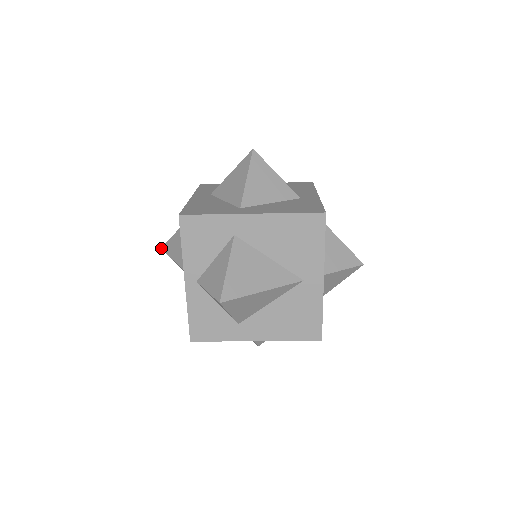
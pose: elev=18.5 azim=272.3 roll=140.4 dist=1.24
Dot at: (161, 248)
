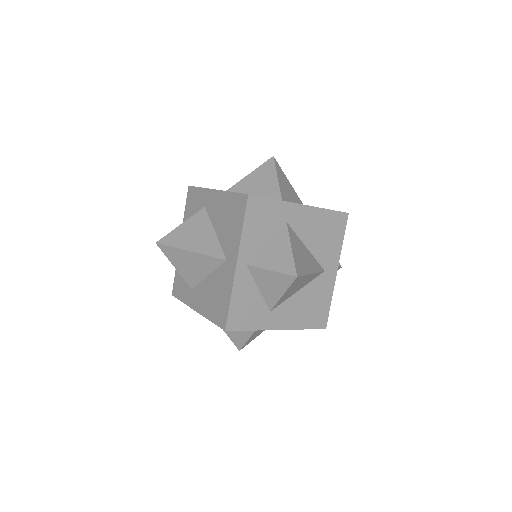
Dot at: occluded
